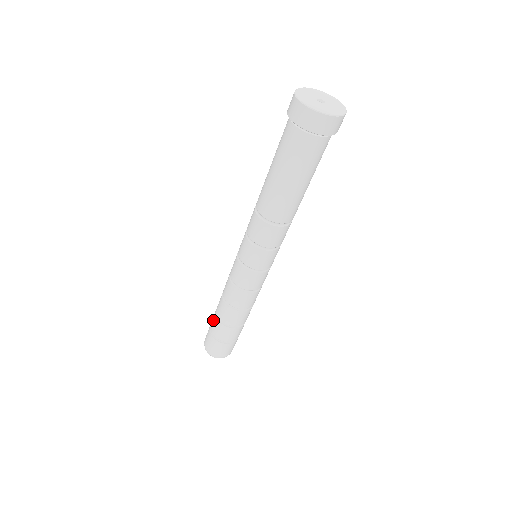
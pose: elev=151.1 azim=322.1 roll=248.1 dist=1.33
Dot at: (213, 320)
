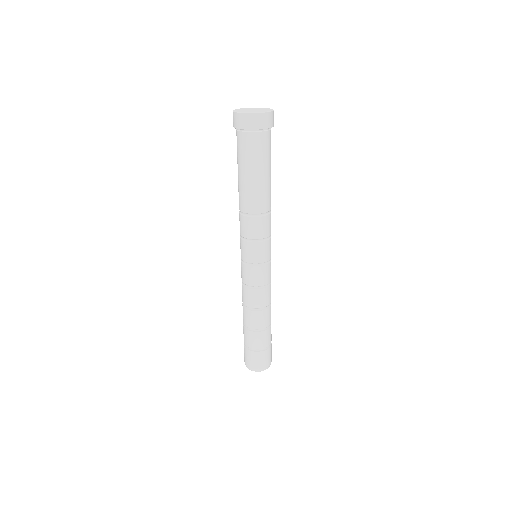
Dot at: (243, 330)
